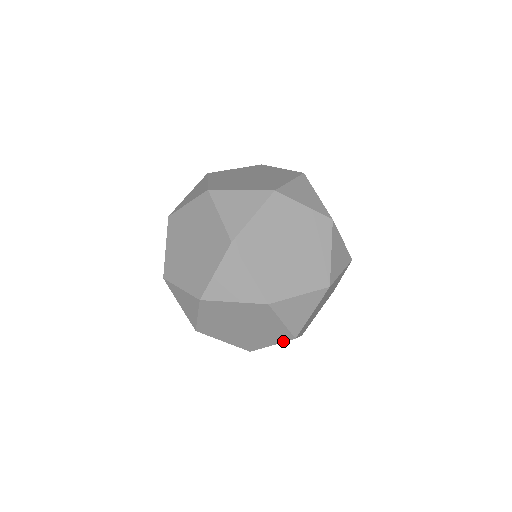
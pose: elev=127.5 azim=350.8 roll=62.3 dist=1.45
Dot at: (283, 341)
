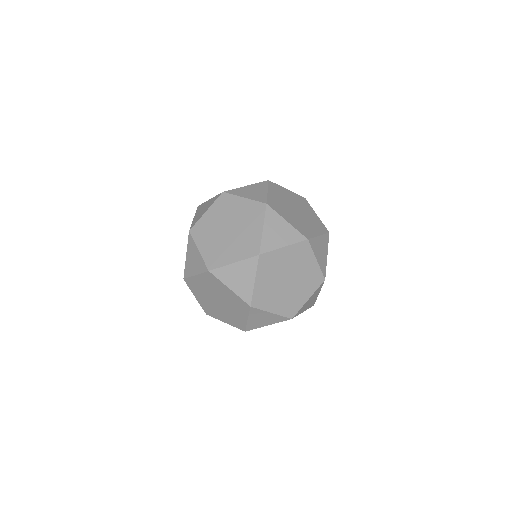
Dot at: (248, 312)
